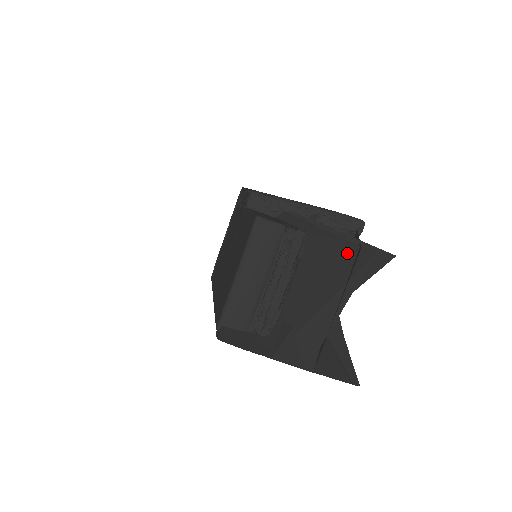
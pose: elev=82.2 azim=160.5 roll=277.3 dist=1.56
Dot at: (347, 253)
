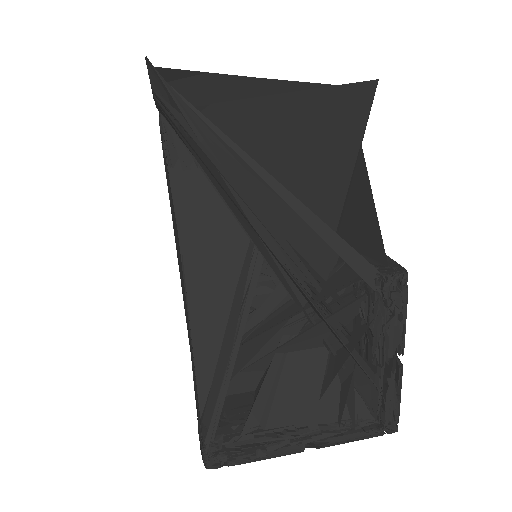
Dot at: occluded
